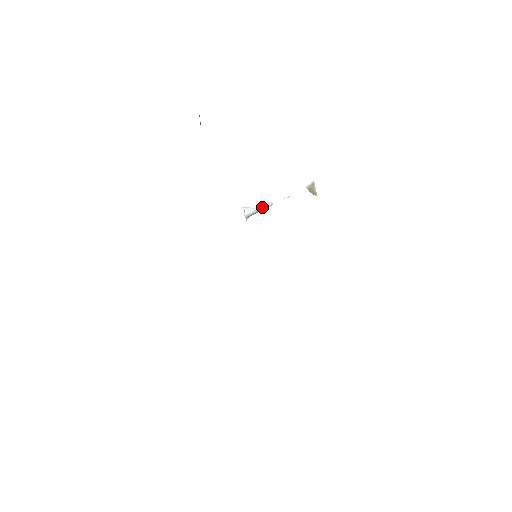
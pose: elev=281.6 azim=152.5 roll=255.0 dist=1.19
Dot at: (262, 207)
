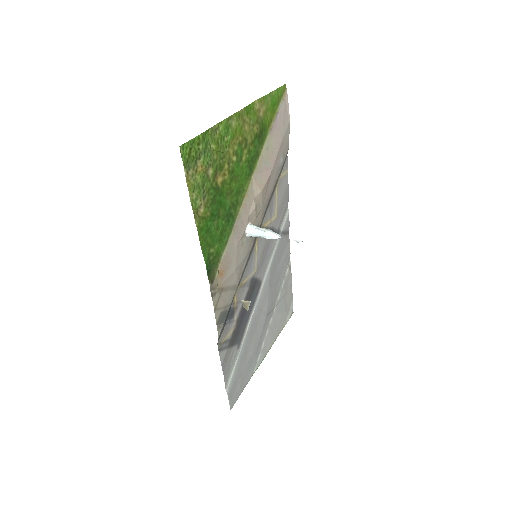
Dot at: occluded
